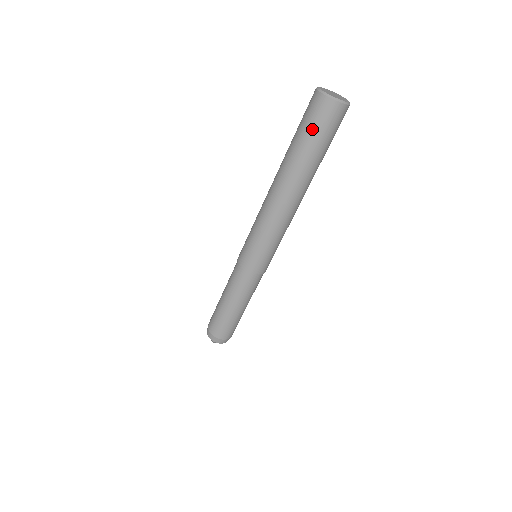
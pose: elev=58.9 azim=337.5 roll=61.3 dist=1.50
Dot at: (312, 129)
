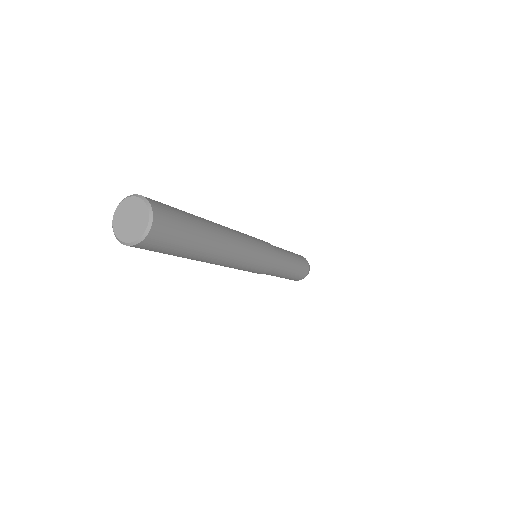
Dot at: (171, 248)
